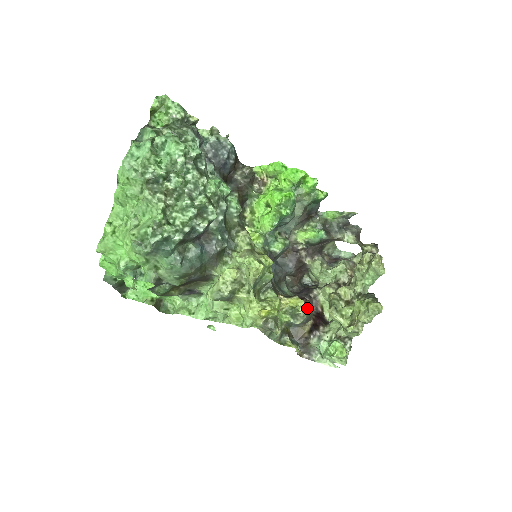
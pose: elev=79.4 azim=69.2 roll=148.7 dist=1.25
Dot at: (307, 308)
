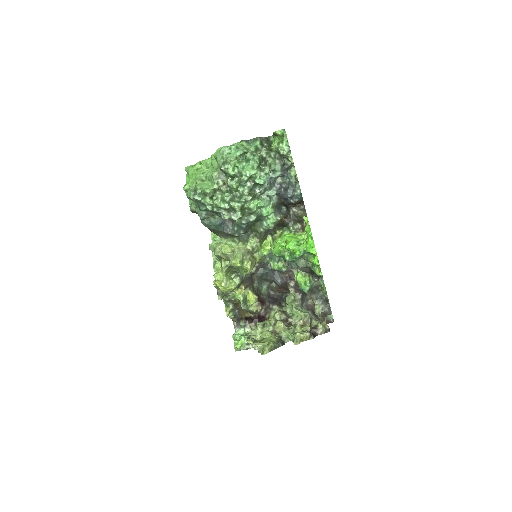
Dot at: (254, 308)
